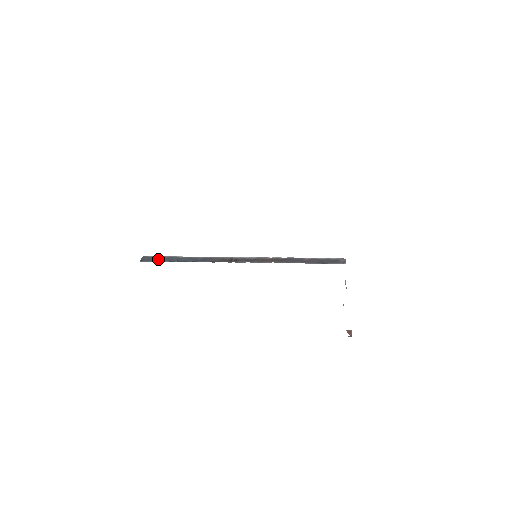
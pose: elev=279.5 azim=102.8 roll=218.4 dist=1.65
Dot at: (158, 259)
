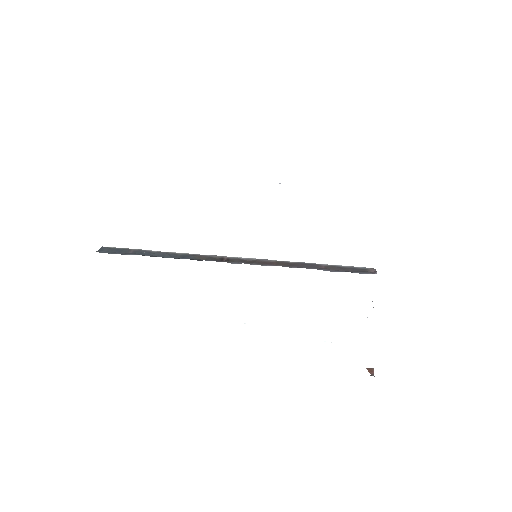
Dot at: (122, 251)
